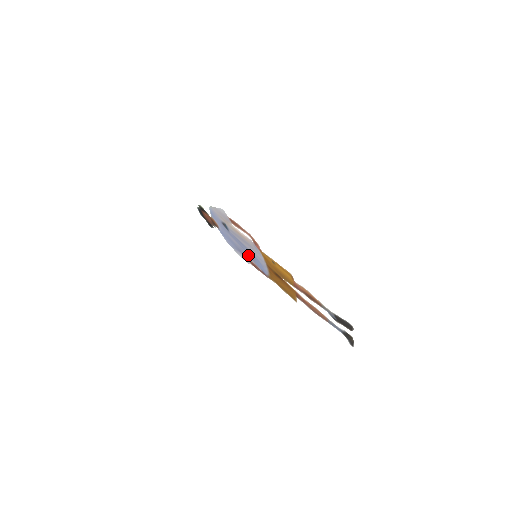
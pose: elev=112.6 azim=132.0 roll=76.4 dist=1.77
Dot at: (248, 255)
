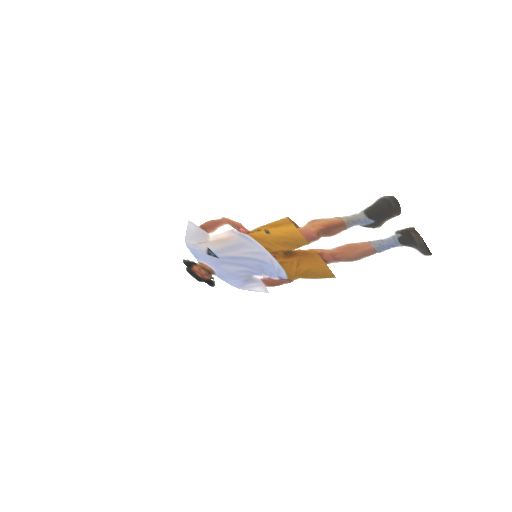
Dot at: (254, 271)
